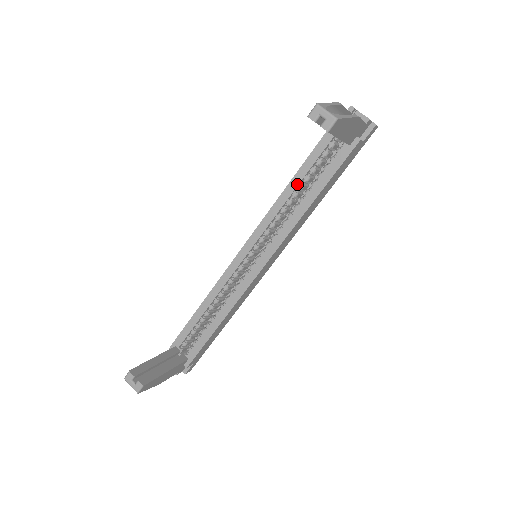
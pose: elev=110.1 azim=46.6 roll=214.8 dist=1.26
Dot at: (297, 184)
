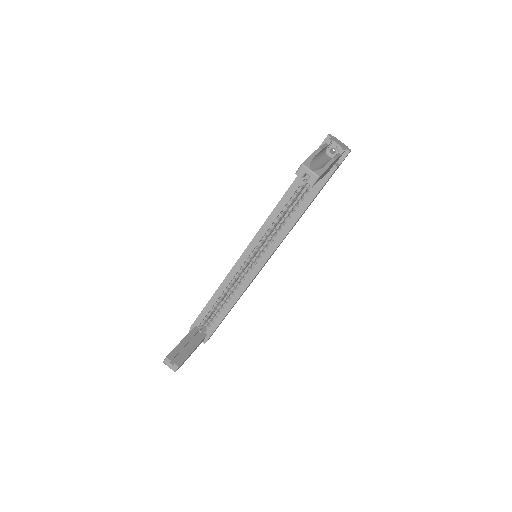
Dot at: (287, 202)
